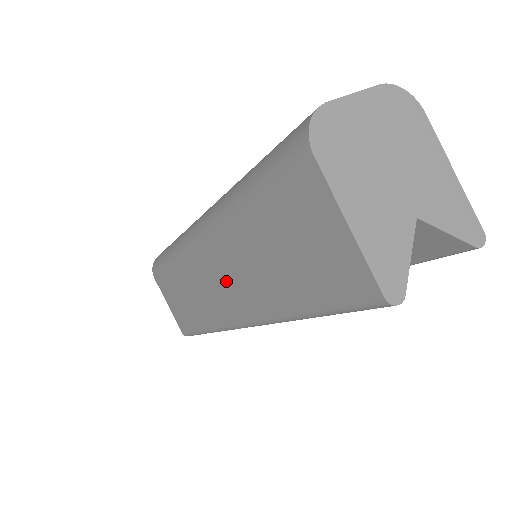
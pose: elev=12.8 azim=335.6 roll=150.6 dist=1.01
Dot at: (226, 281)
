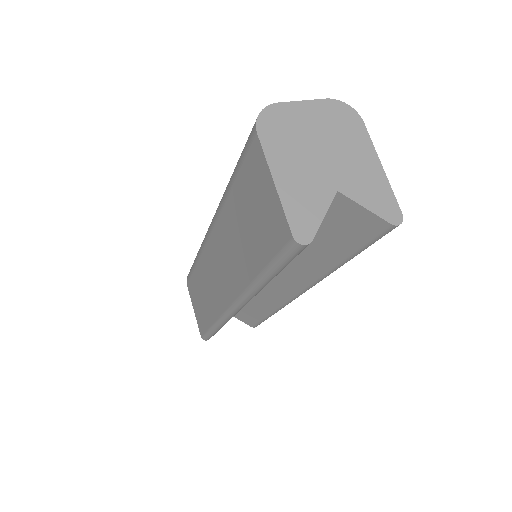
Dot at: (222, 266)
